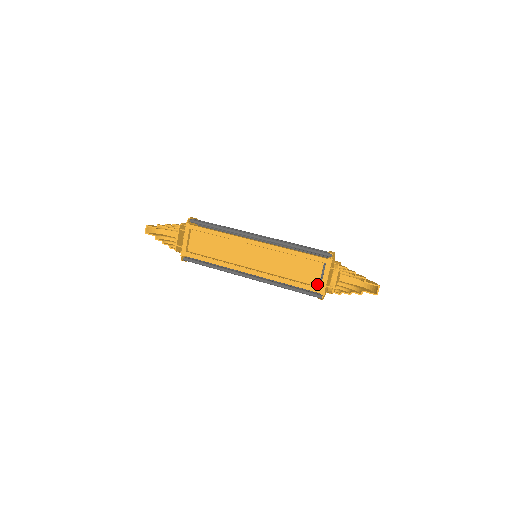
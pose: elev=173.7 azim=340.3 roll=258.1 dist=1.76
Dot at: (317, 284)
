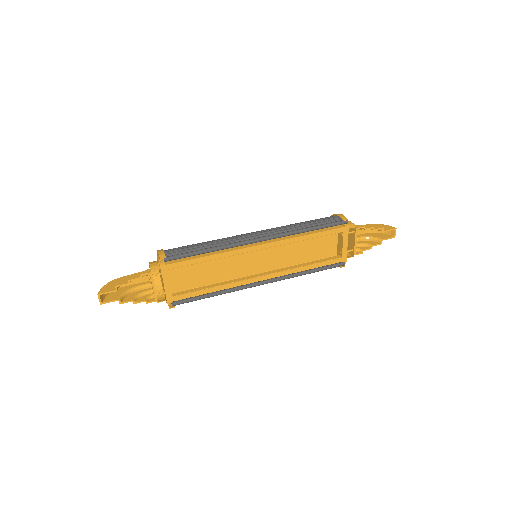
Dot at: (335, 254)
